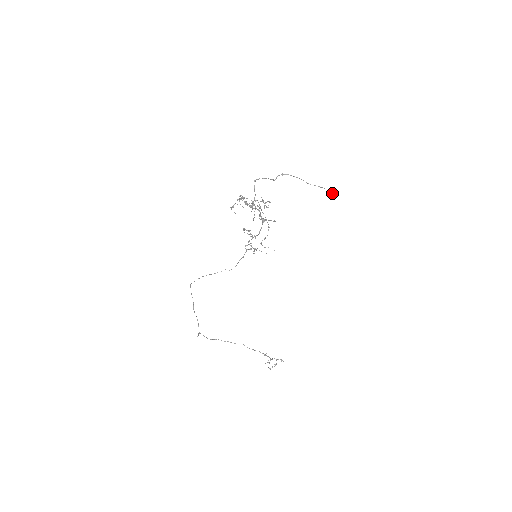
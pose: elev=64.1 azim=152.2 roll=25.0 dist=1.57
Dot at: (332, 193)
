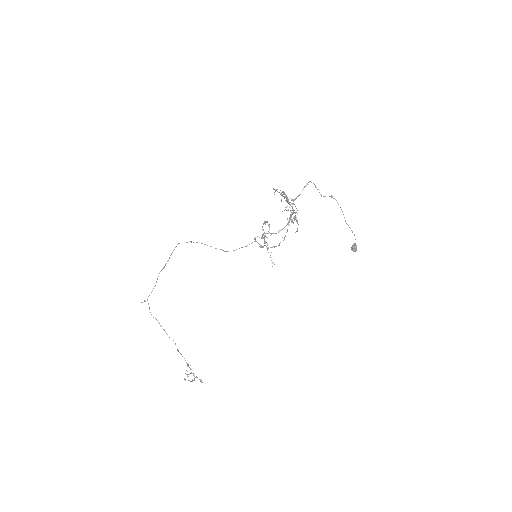
Dot at: (356, 248)
